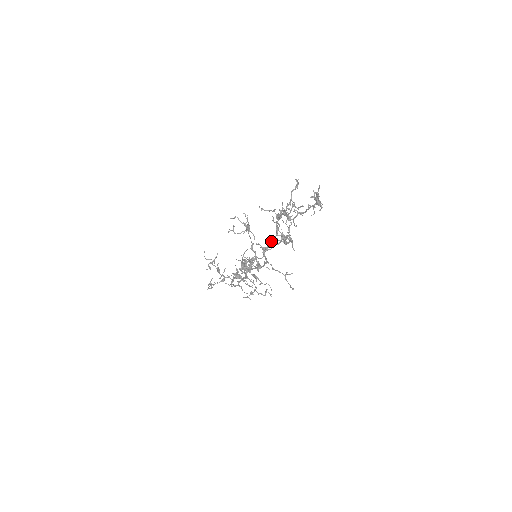
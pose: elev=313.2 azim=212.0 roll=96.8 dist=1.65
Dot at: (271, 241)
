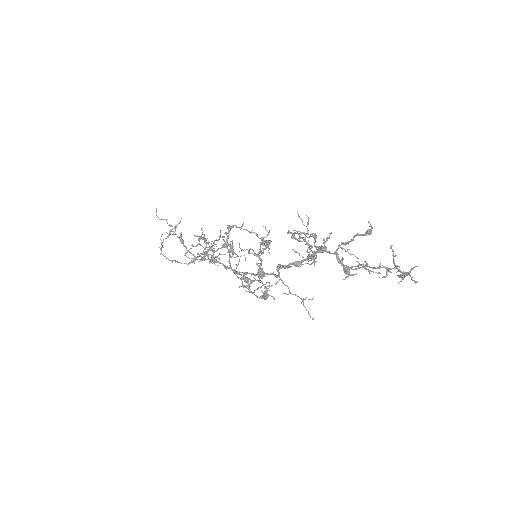
Dot at: (296, 264)
